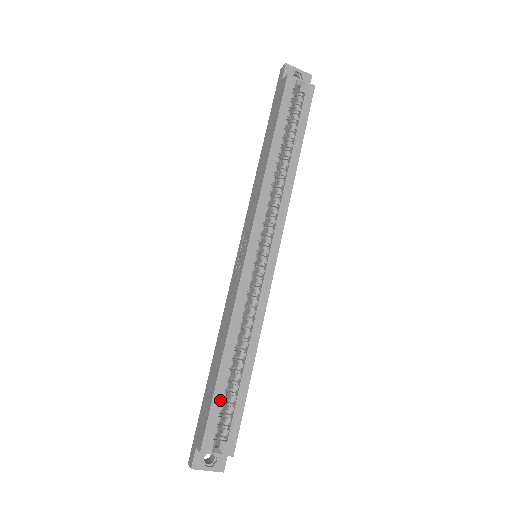
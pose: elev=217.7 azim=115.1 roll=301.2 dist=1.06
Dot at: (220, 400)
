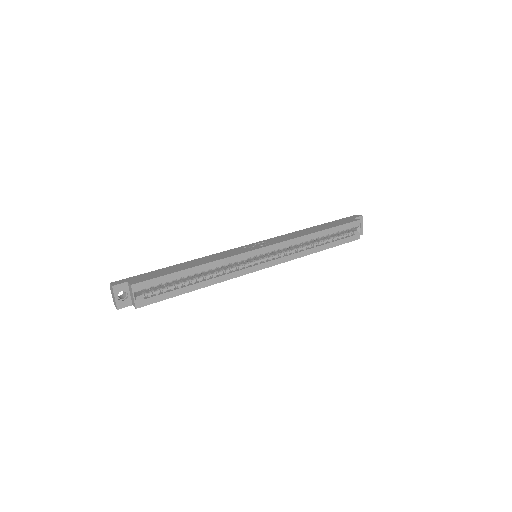
Dot at: (169, 280)
